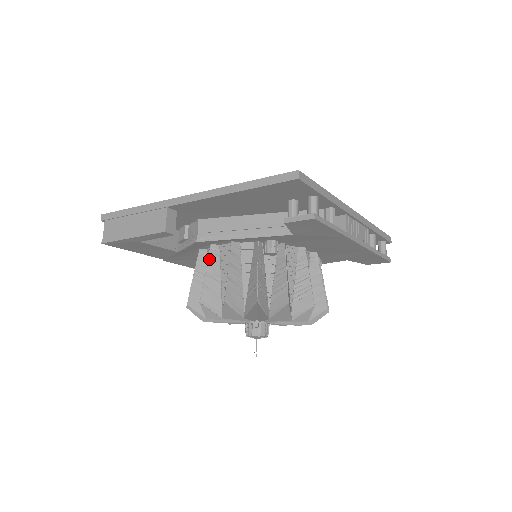
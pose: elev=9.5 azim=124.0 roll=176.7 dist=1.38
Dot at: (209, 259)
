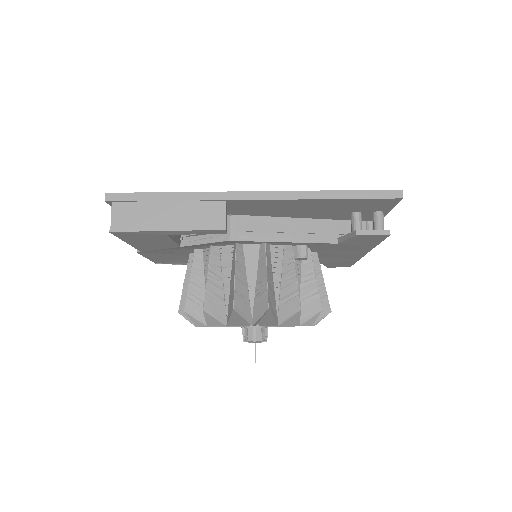
Dot at: (236, 260)
